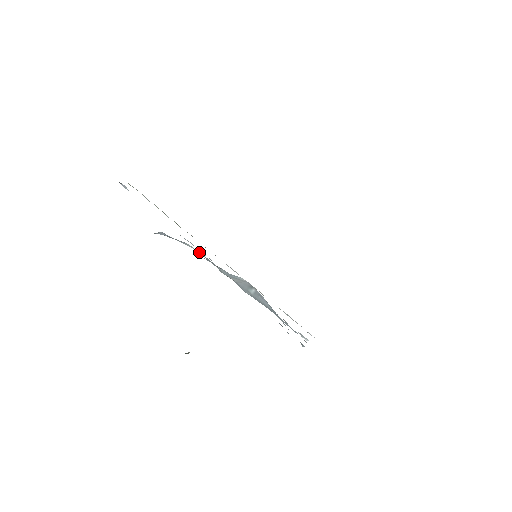
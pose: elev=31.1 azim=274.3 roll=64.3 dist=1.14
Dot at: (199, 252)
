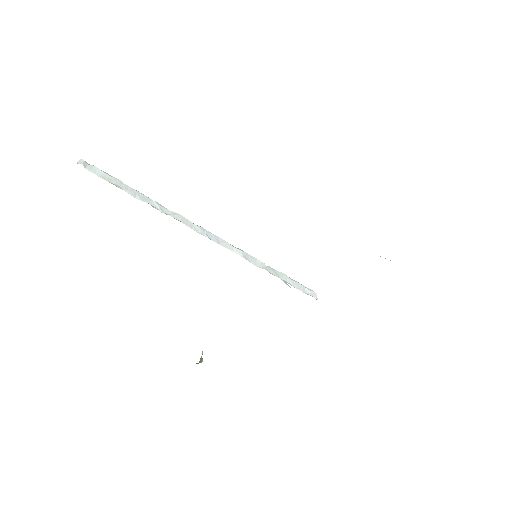
Dot at: occluded
